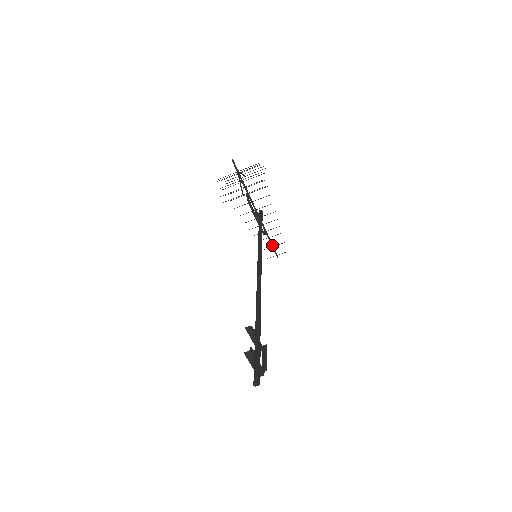
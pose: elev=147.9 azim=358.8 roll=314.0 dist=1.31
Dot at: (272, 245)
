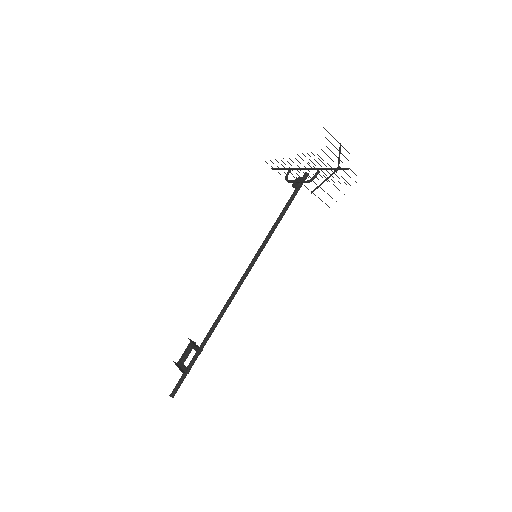
Dot at: (281, 169)
